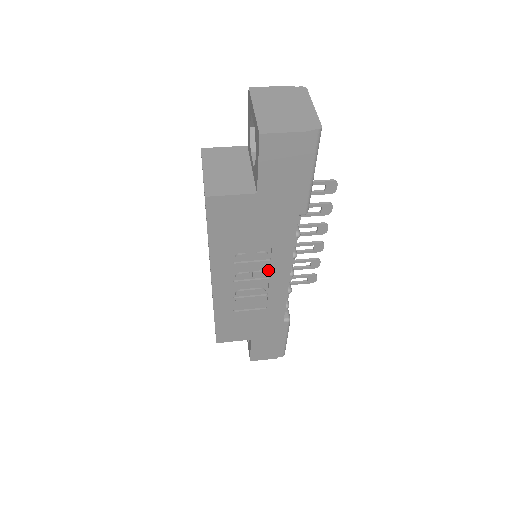
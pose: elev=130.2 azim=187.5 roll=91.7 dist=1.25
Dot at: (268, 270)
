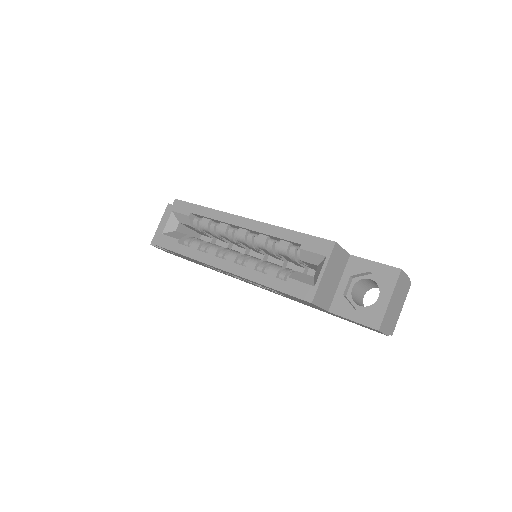
Dot at: occluded
